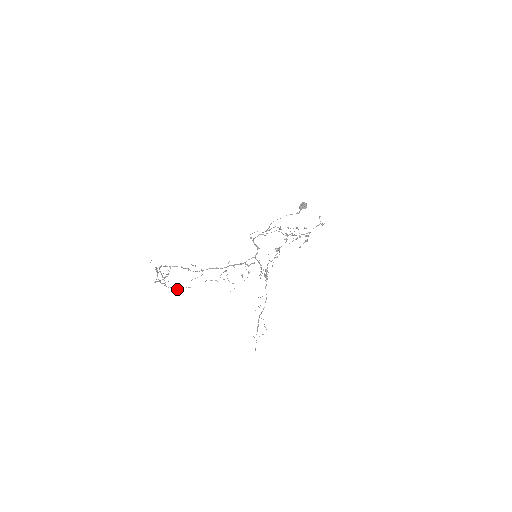
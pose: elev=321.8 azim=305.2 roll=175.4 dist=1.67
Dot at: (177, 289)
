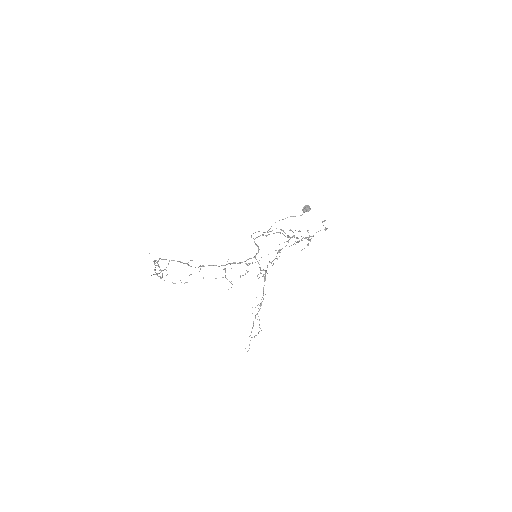
Dot at: (173, 283)
